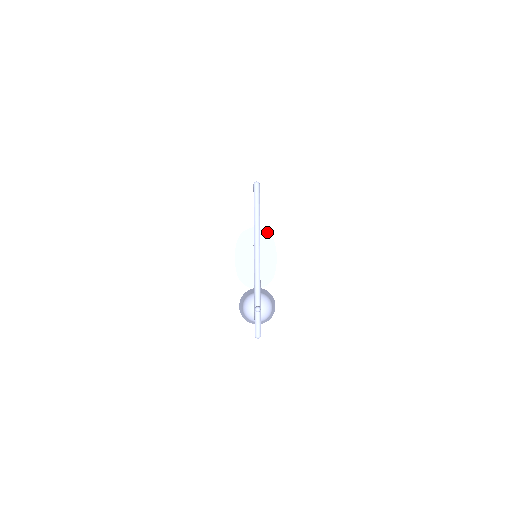
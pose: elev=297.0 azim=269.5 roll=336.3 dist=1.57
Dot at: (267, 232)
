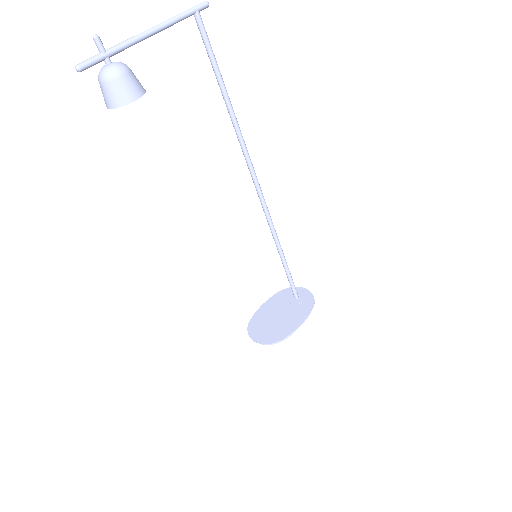
Dot at: (313, 297)
